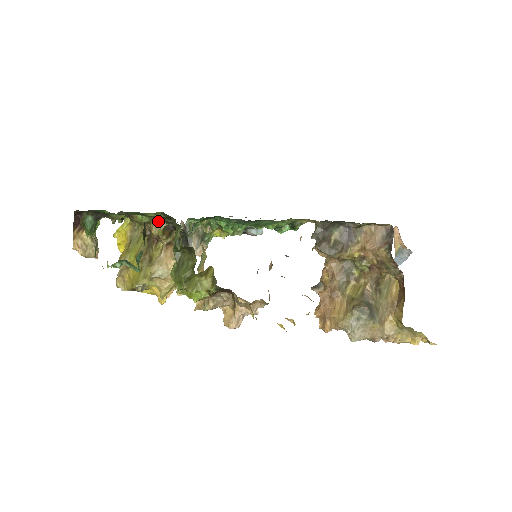
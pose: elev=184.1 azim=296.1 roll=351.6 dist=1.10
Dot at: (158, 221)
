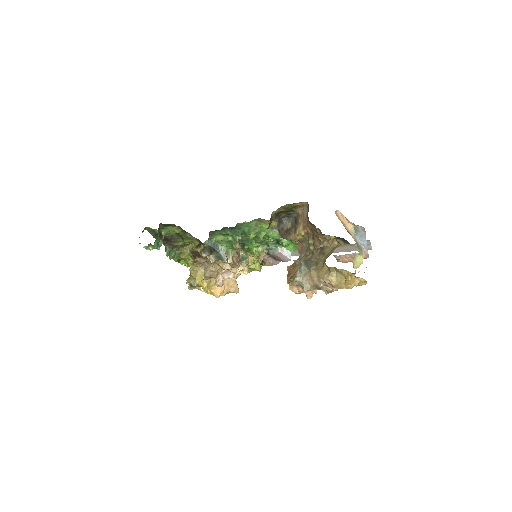
Dot at: (196, 243)
